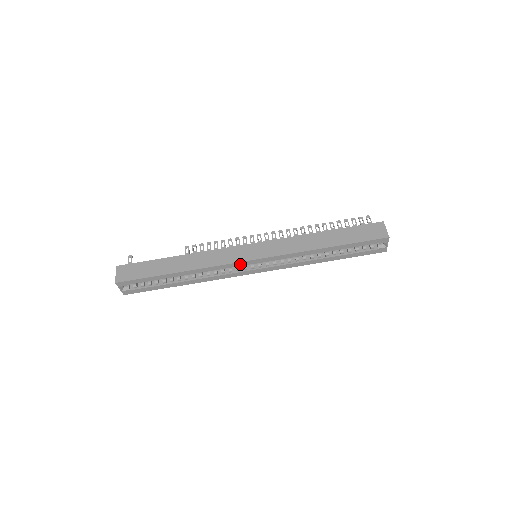
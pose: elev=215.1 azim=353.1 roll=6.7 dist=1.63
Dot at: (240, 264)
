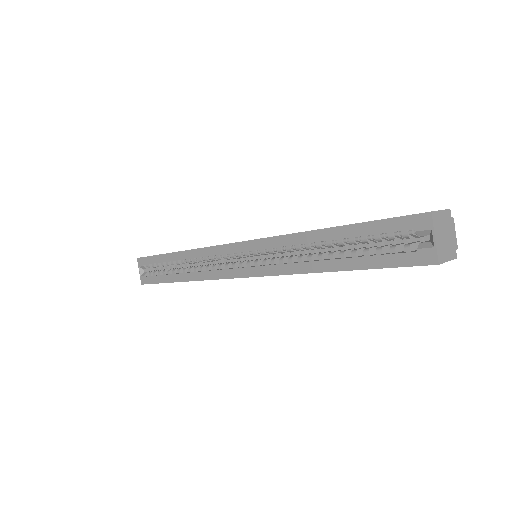
Dot at: (226, 249)
